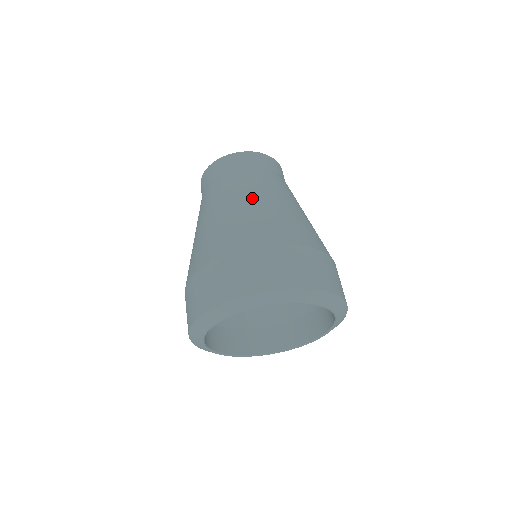
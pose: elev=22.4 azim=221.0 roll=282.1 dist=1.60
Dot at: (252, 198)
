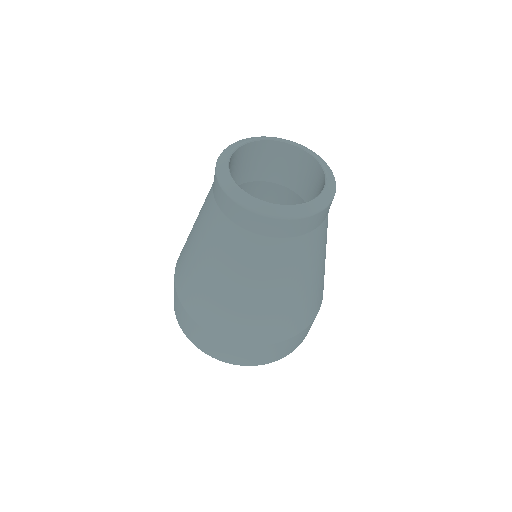
Dot at: (240, 287)
